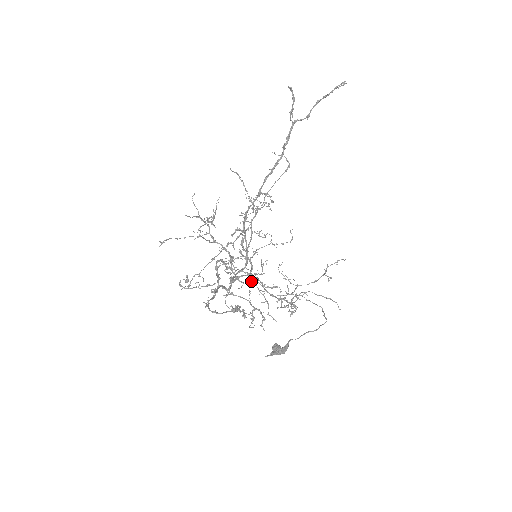
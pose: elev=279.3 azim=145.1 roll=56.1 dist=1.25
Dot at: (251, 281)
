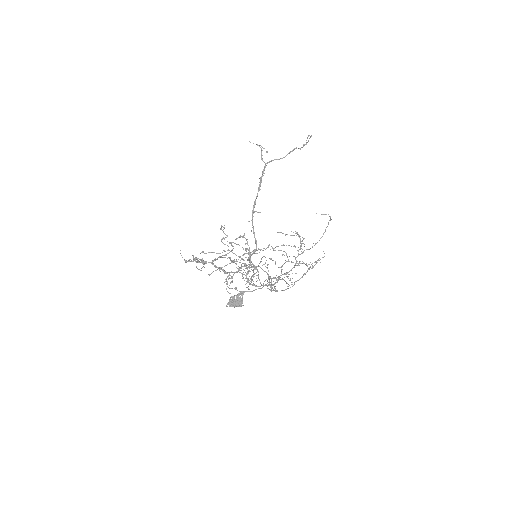
Dot at: (253, 275)
